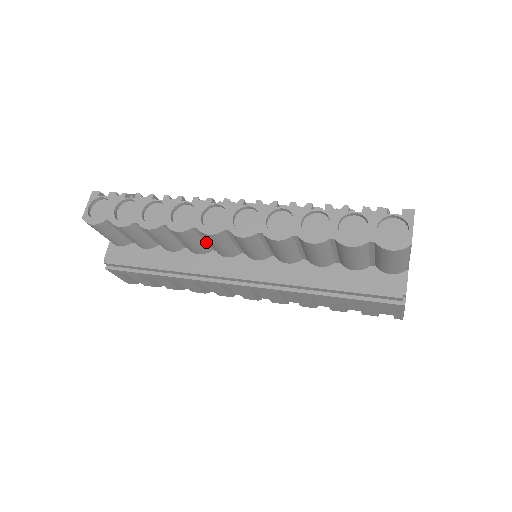
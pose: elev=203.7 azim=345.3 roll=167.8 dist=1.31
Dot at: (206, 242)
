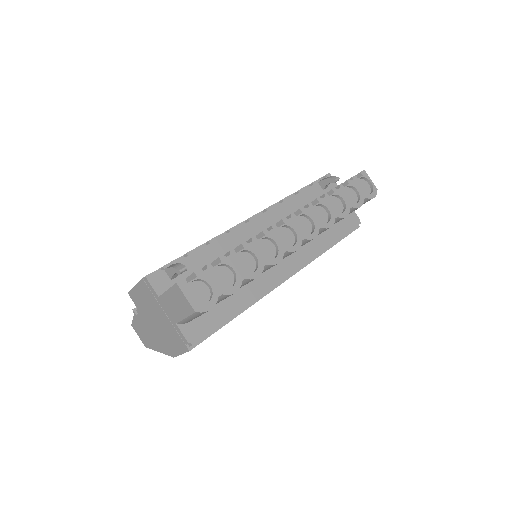
Dot at: occluded
